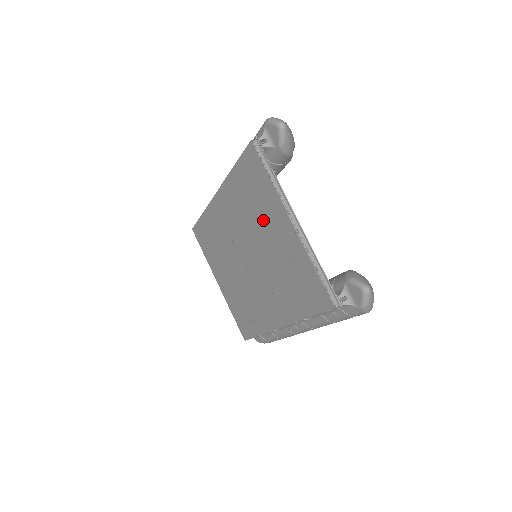
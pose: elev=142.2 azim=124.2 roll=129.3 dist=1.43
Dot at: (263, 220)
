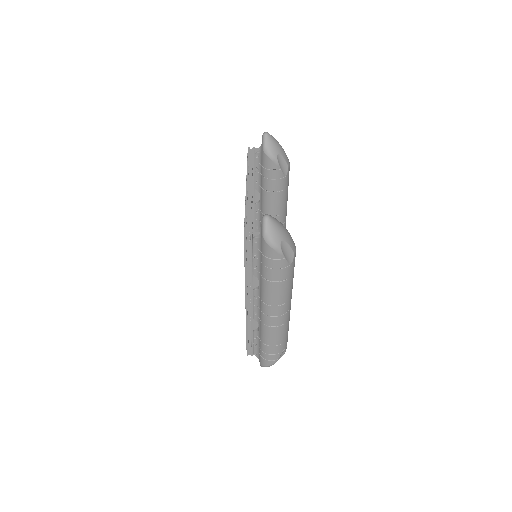
Dot at: occluded
